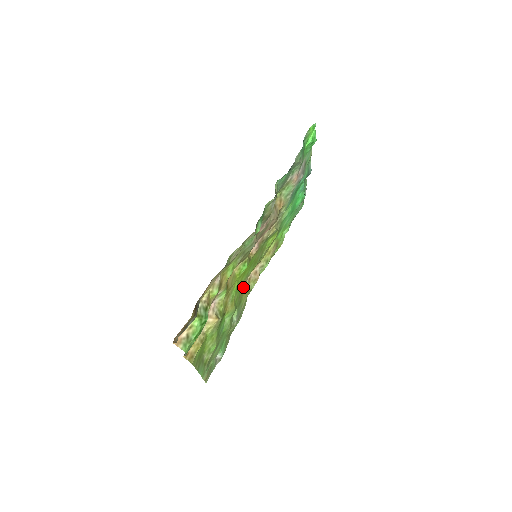
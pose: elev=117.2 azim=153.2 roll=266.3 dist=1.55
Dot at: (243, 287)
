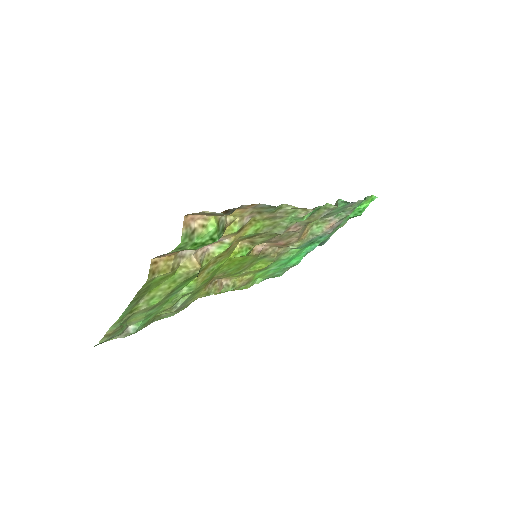
Dot at: (211, 280)
